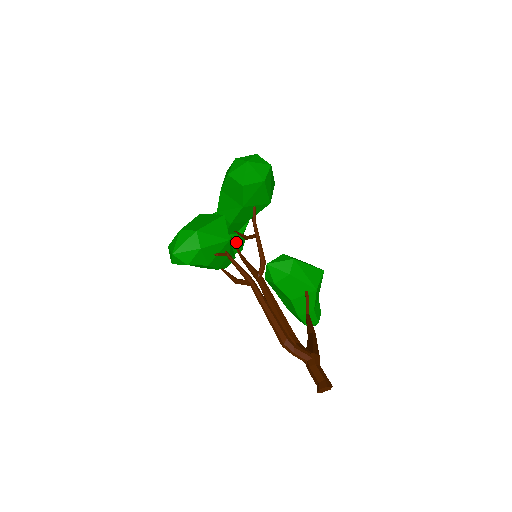
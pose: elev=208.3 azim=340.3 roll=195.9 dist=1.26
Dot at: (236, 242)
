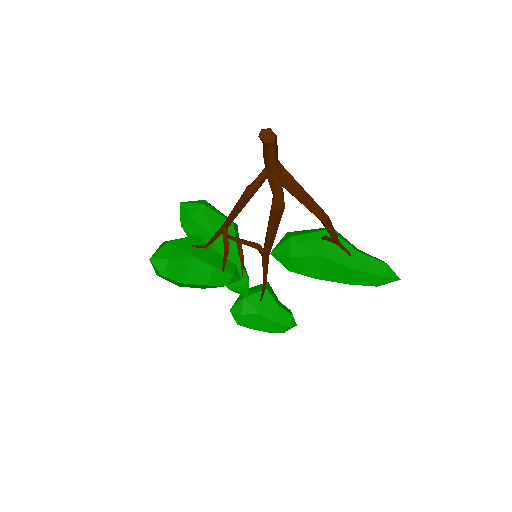
Dot at: (272, 305)
